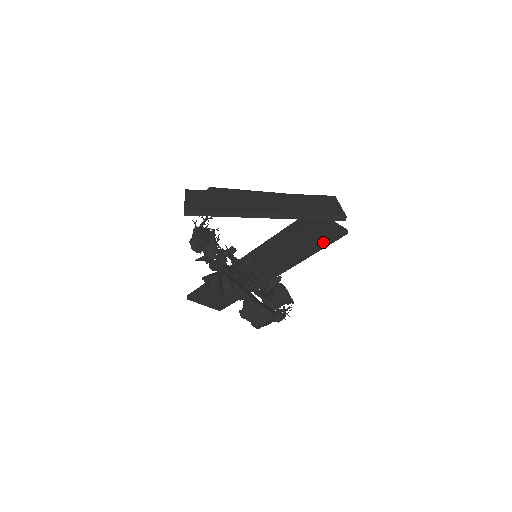
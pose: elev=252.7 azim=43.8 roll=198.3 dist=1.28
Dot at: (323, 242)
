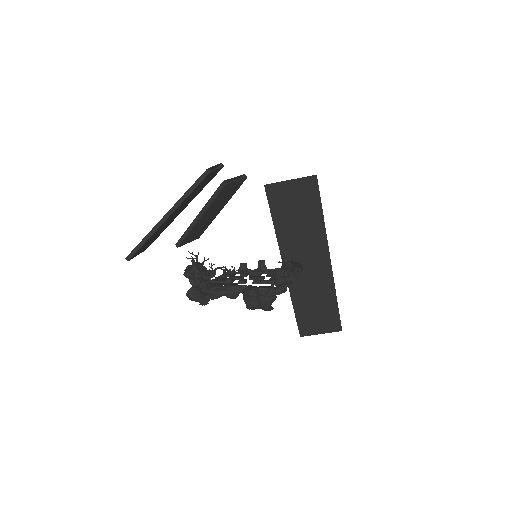
Dot at: (312, 202)
